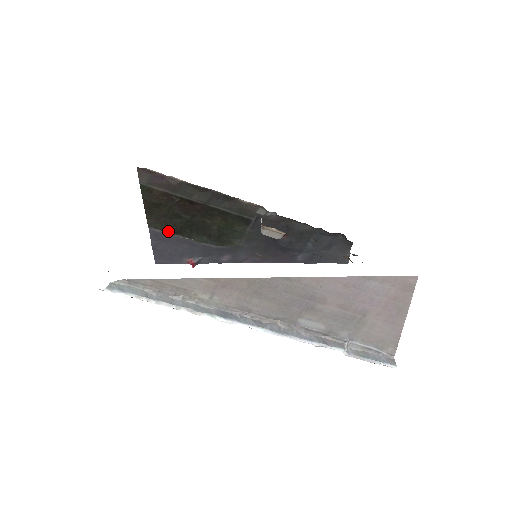
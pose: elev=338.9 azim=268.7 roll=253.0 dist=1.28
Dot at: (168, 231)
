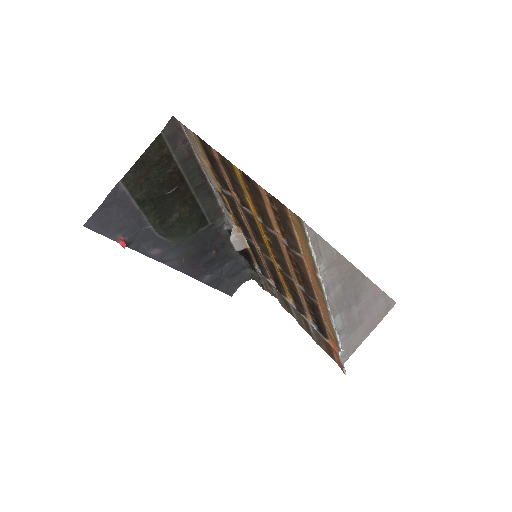
Dot at: (134, 196)
